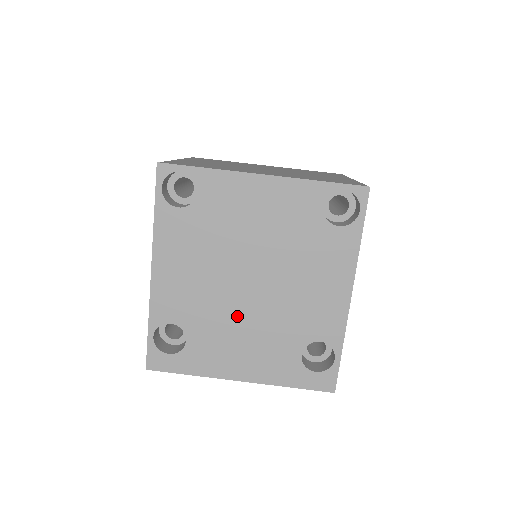
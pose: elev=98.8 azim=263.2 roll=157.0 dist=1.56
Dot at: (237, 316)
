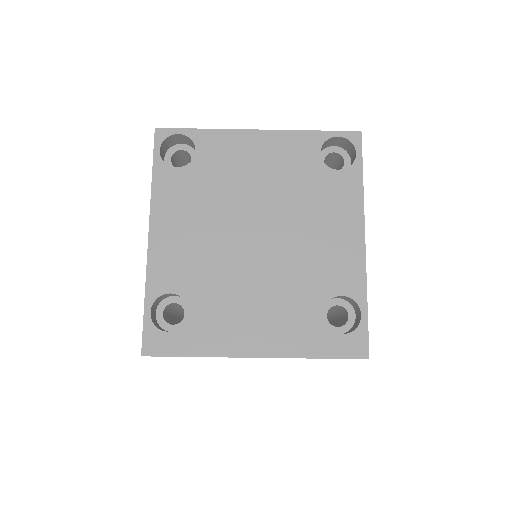
Dot at: (245, 276)
